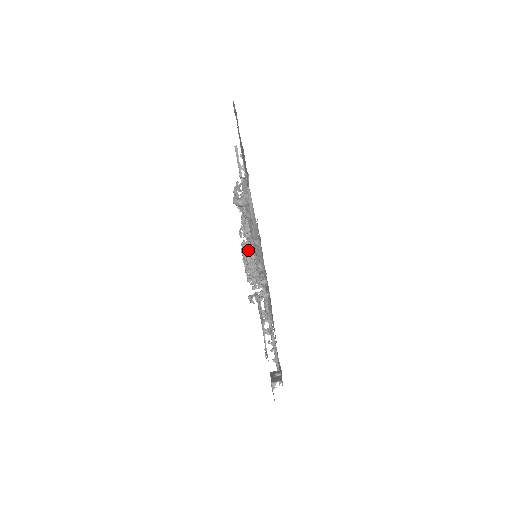
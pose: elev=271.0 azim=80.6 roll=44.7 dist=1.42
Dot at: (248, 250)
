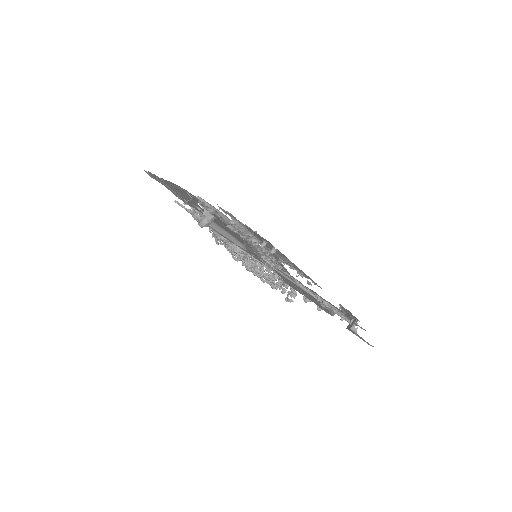
Dot at: (250, 264)
